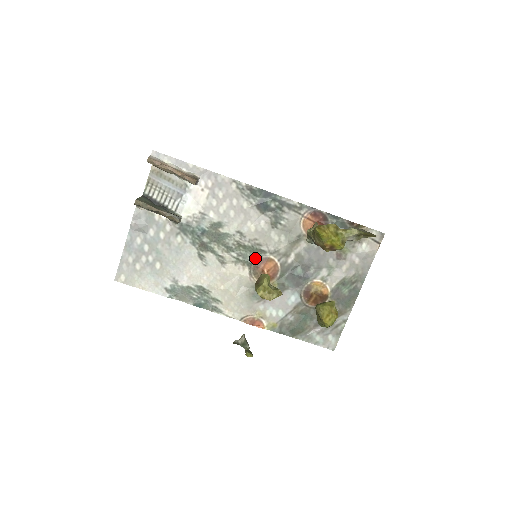
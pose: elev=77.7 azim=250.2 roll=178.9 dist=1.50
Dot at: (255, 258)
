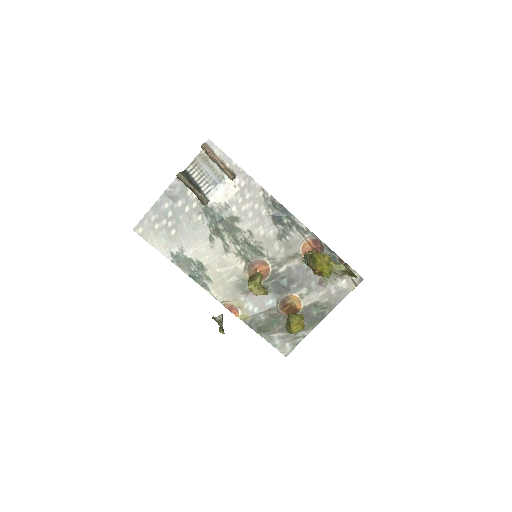
Dot at: (254, 257)
